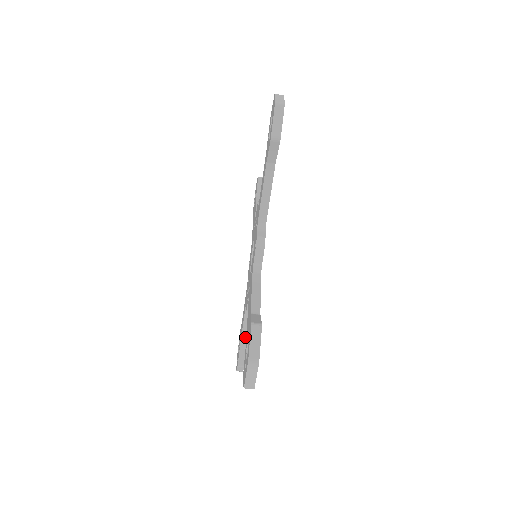
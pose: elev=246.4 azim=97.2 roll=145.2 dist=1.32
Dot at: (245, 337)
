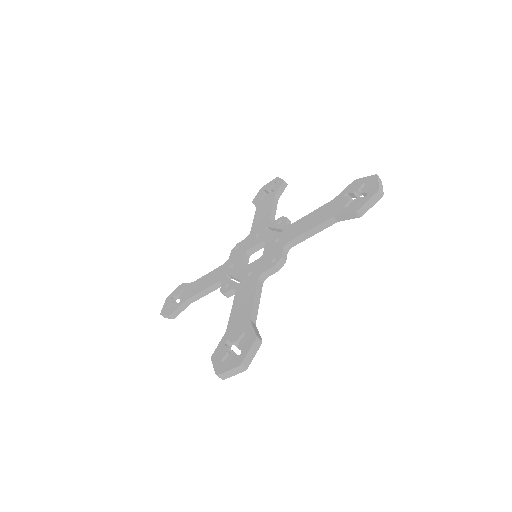
Dot at: (193, 299)
